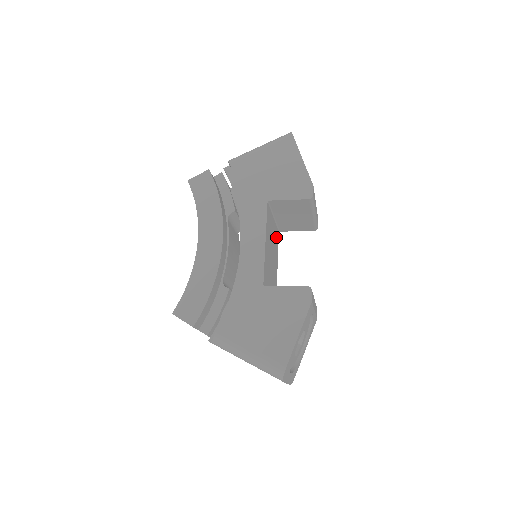
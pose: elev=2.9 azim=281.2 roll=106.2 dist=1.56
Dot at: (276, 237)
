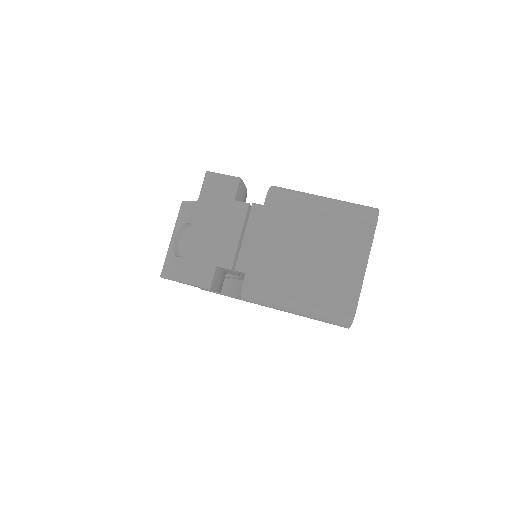
Dot at: occluded
